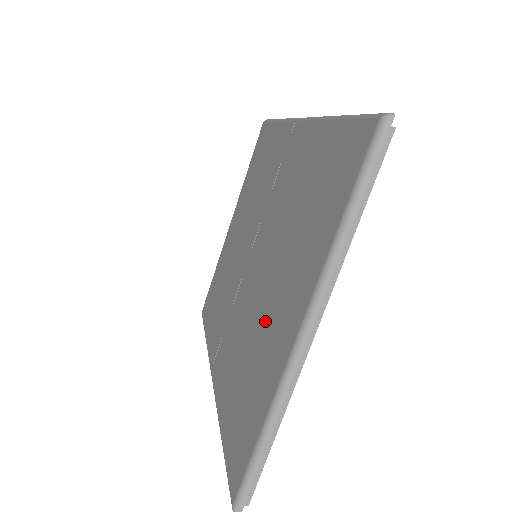
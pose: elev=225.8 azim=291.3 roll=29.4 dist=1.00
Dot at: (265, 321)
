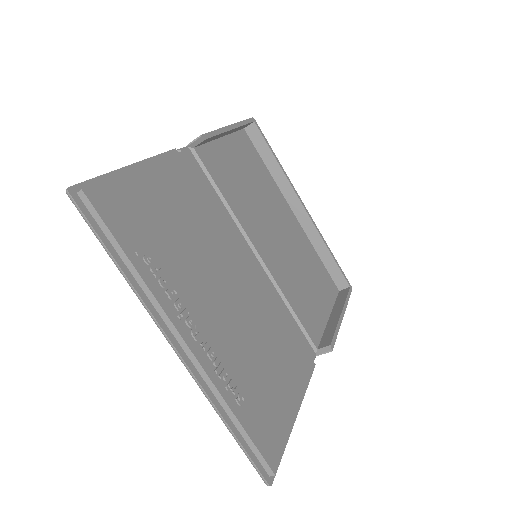
Dot at: occluded
